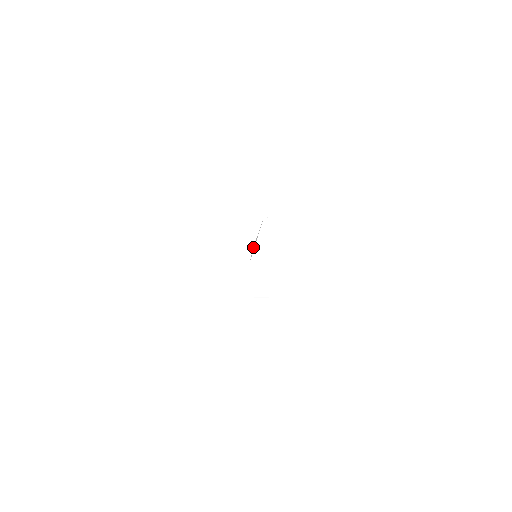
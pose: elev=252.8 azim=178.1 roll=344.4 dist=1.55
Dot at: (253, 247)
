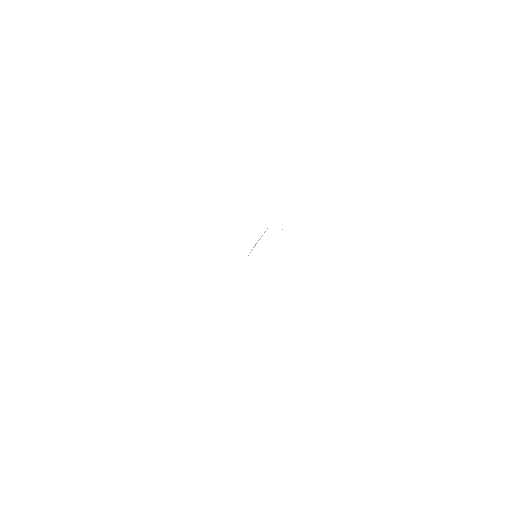
Dot at: occluded
